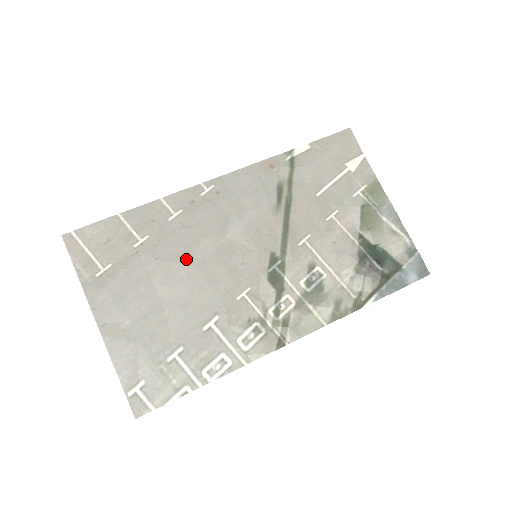
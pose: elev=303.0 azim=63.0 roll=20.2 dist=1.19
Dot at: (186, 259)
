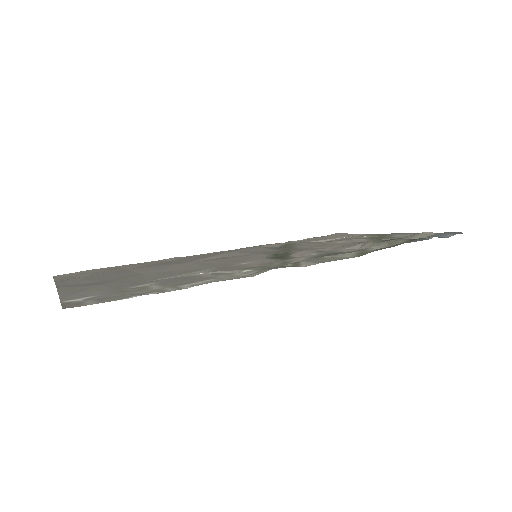
Dot at: (177, 263)
